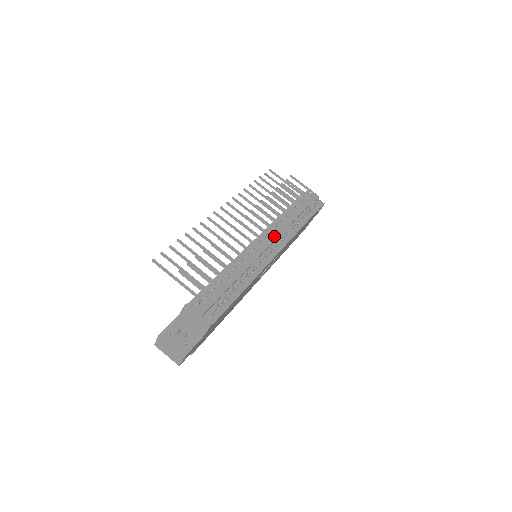
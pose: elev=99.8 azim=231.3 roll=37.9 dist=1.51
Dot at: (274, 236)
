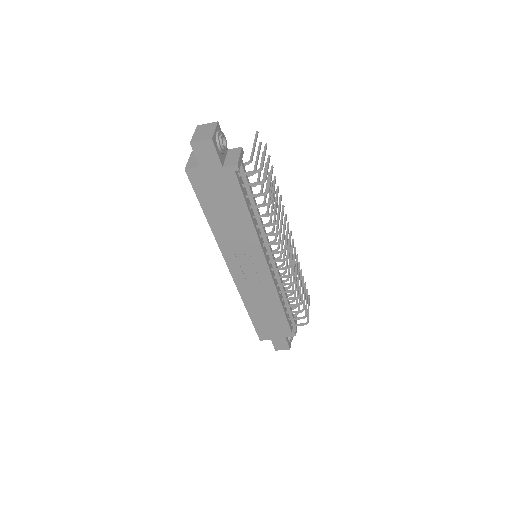
Dot at: occluded
